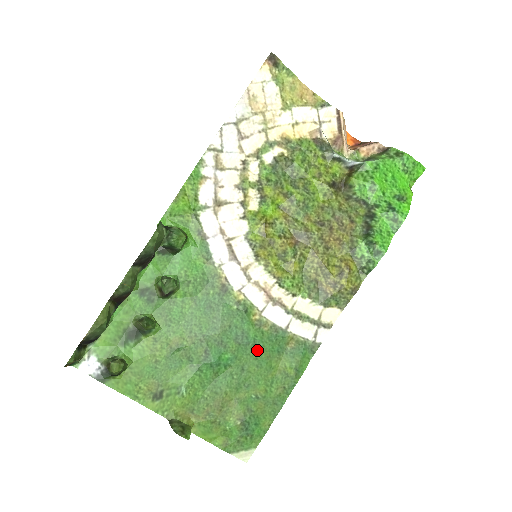
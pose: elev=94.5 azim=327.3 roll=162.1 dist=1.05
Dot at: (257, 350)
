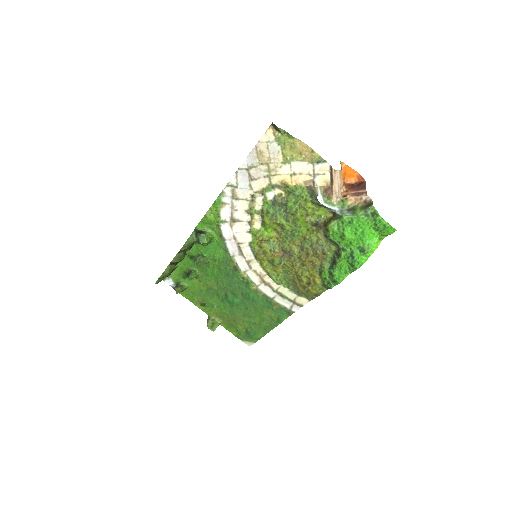
Dot at: (255, 303)
